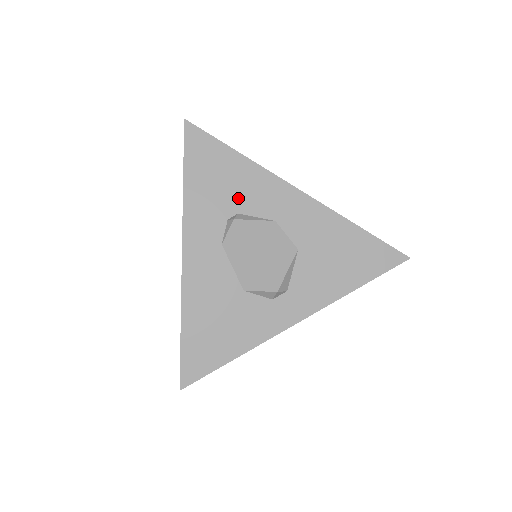
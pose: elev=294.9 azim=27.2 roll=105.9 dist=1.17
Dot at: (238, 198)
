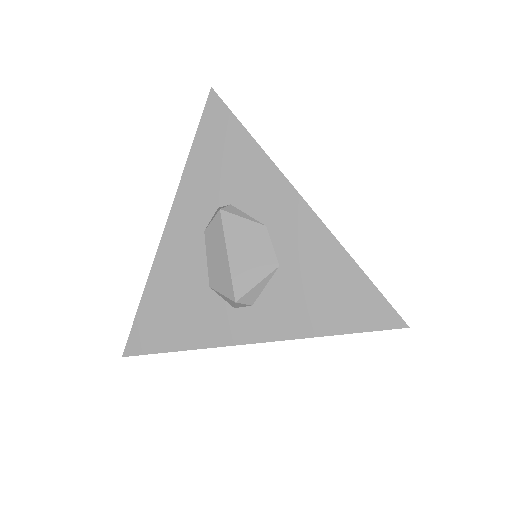
Dot at: (236, 188)
